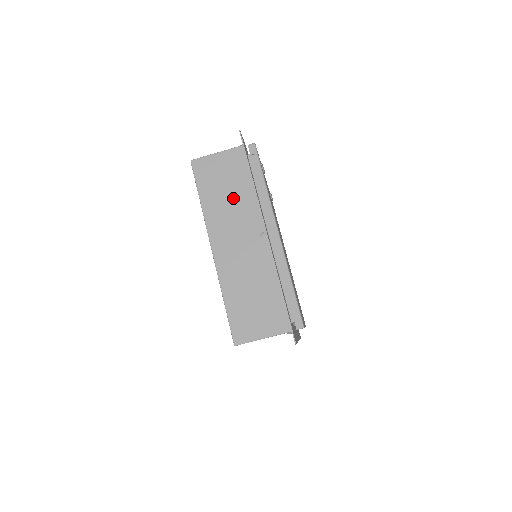
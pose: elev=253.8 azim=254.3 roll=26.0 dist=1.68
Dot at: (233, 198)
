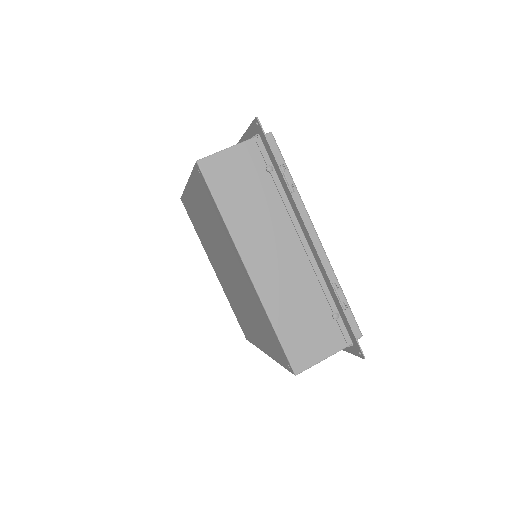
Dot at: occluded
